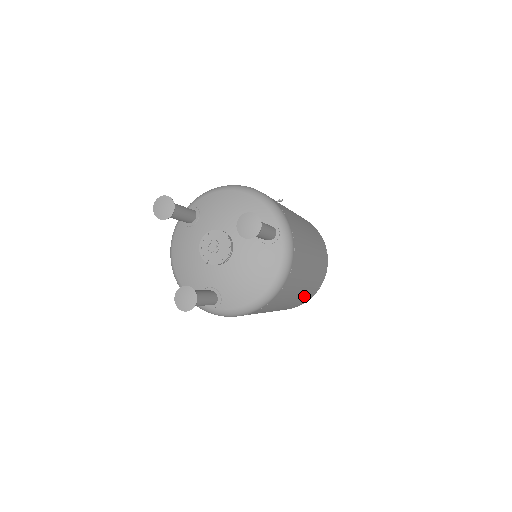
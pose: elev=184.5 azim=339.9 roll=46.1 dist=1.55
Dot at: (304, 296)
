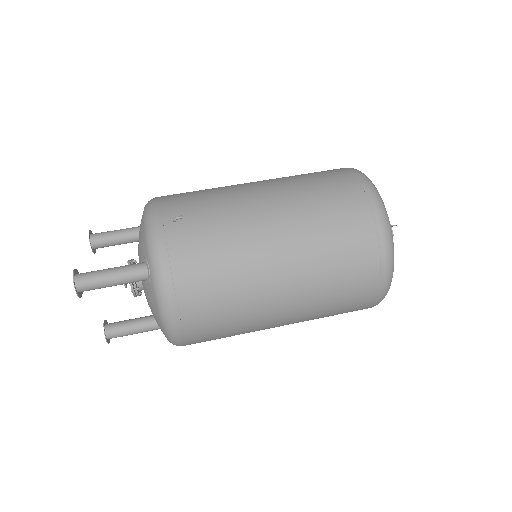
Dot at: (325, 310)
